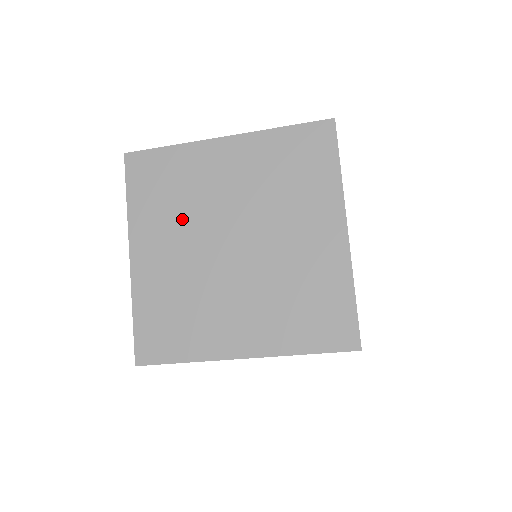
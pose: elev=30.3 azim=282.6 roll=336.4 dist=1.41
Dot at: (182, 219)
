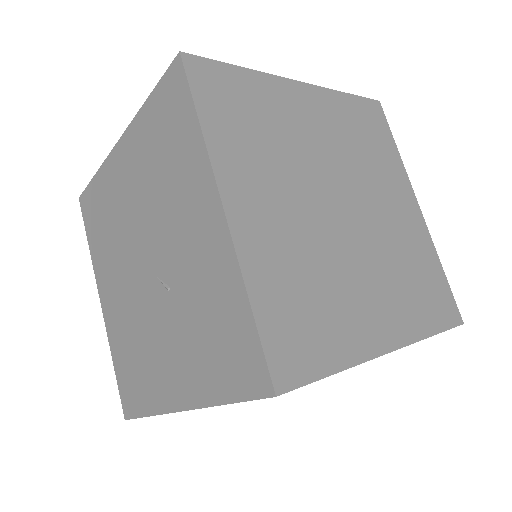
Dot at: (281, 166)
